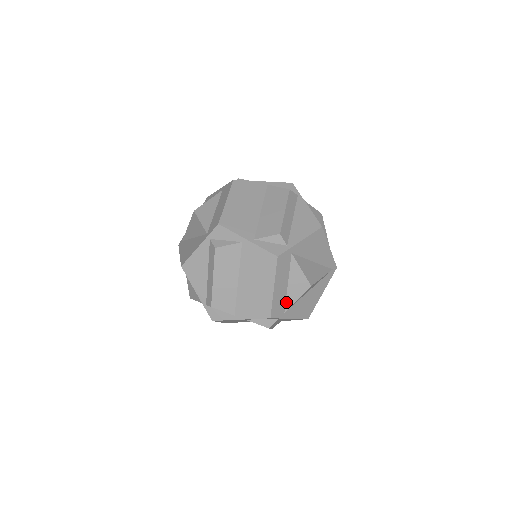
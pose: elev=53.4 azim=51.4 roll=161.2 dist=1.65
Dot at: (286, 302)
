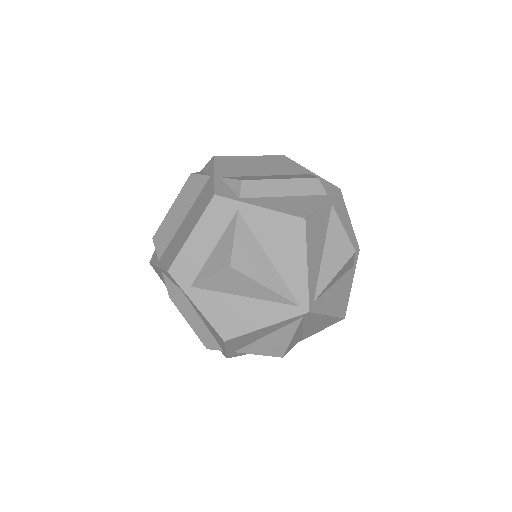
Dot at: (200, 273)
